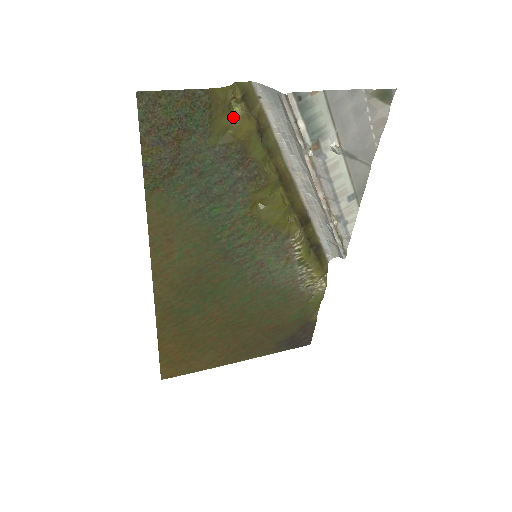
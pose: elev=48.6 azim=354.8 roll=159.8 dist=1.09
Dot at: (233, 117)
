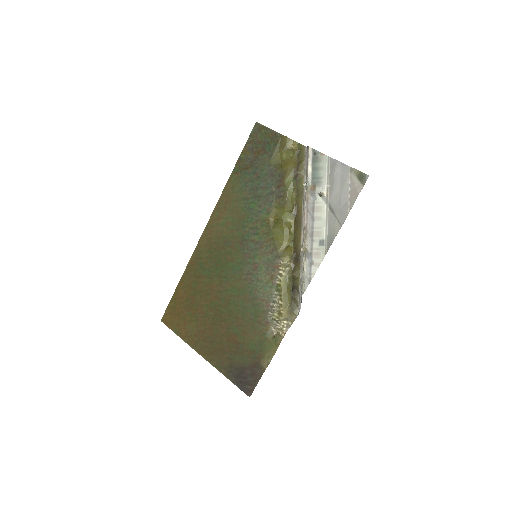
Dot at: (287, 156)
